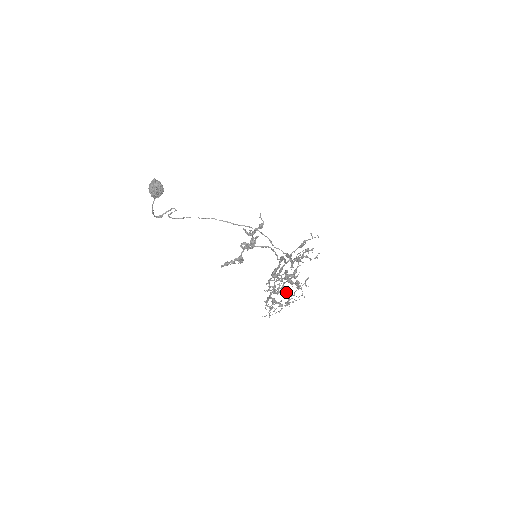
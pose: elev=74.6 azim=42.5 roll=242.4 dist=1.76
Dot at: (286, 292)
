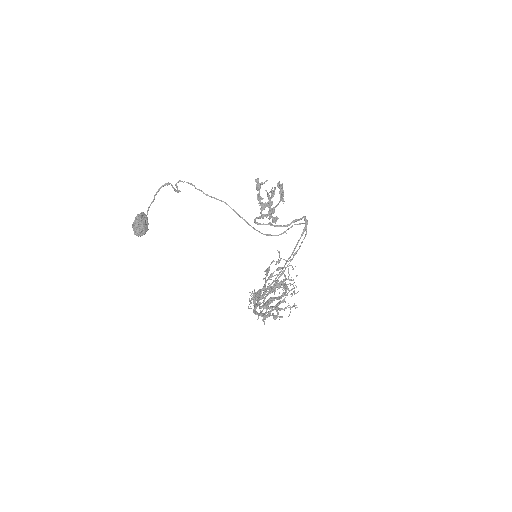
Dot at: (275, 289)
